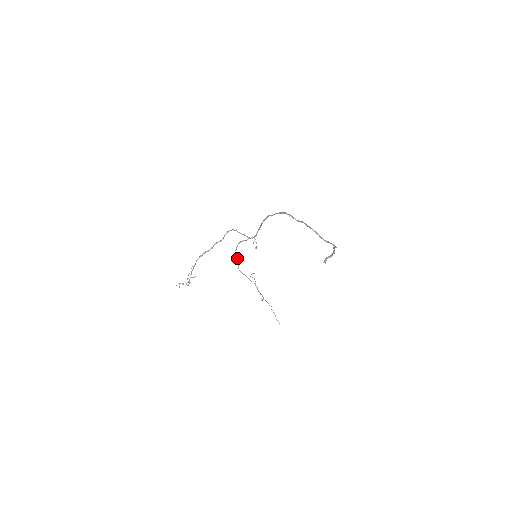
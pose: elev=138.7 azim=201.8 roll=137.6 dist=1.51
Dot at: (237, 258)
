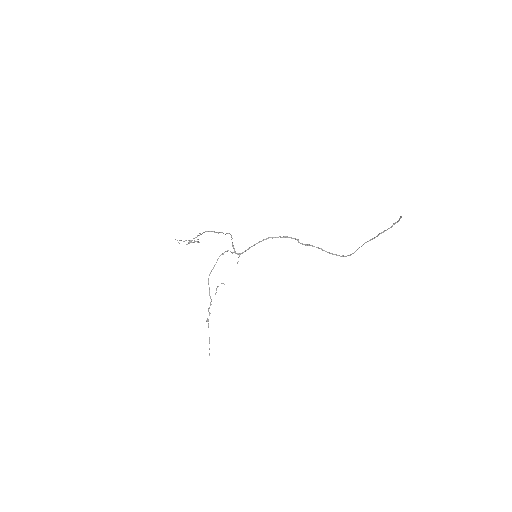
Dot at: occluded
